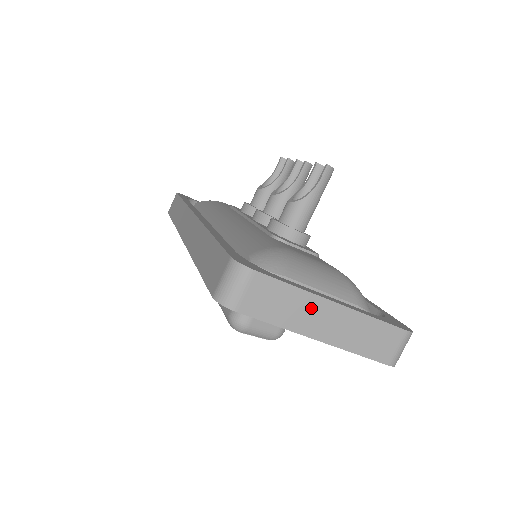
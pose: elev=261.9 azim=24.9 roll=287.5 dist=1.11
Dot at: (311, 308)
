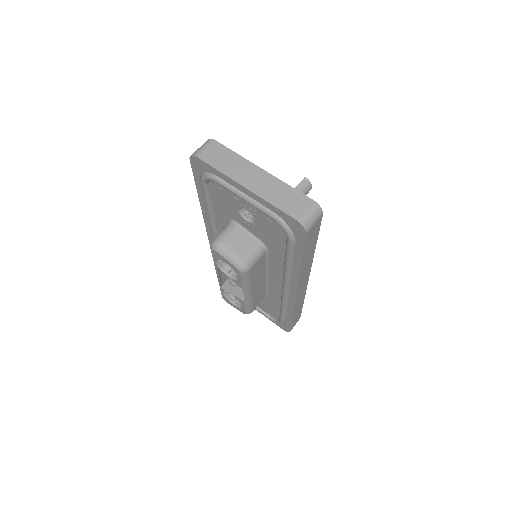
Dot at: (244, 167)
